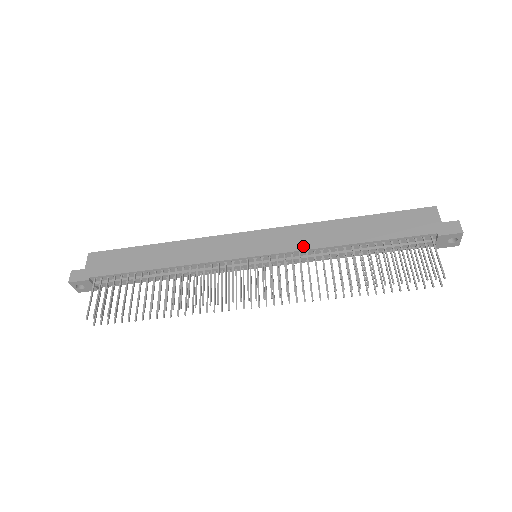
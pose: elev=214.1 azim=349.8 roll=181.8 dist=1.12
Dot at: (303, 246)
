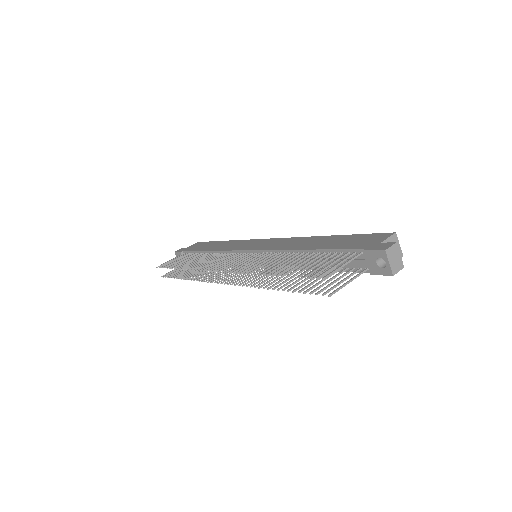
Dot at: (276, 248)
